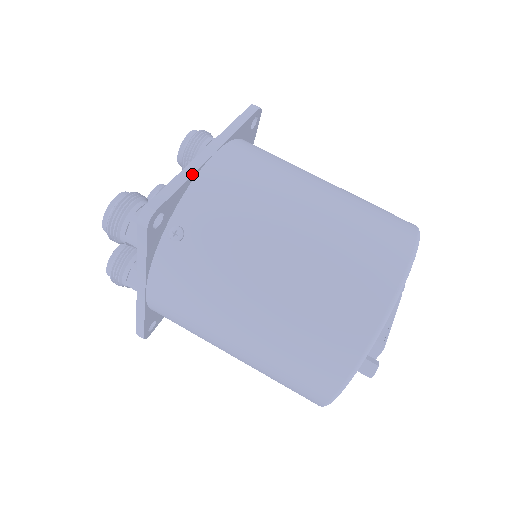
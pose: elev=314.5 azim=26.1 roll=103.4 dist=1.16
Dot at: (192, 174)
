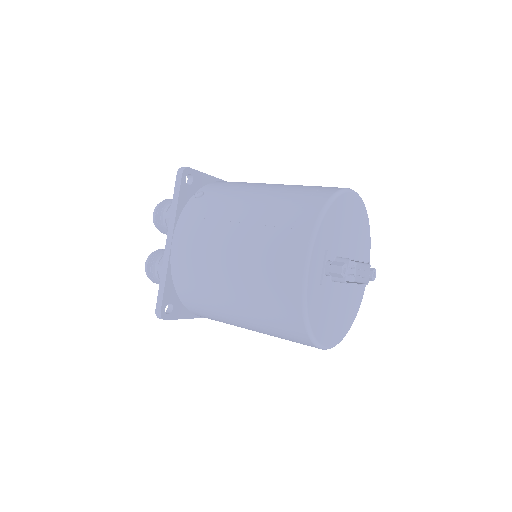
Dot at: occluded
